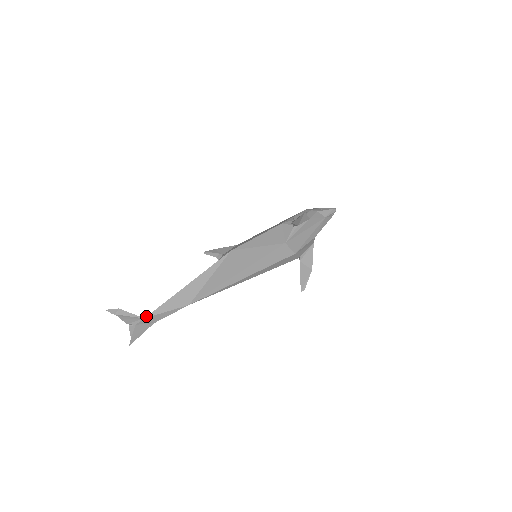
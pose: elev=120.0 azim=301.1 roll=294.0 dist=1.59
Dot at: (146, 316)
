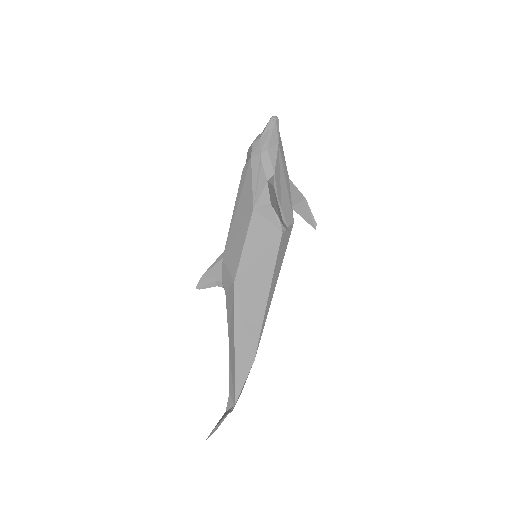
Dot at: (232, 401)
